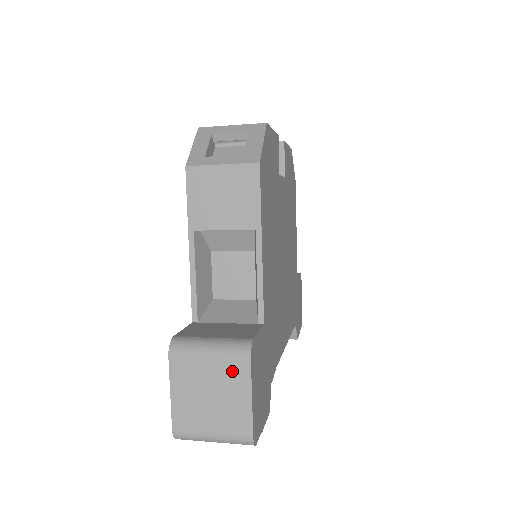
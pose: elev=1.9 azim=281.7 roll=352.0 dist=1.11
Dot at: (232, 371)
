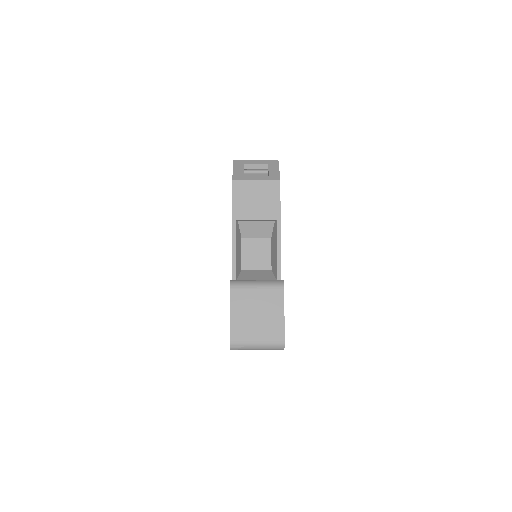
Dot at: (272, 298)
